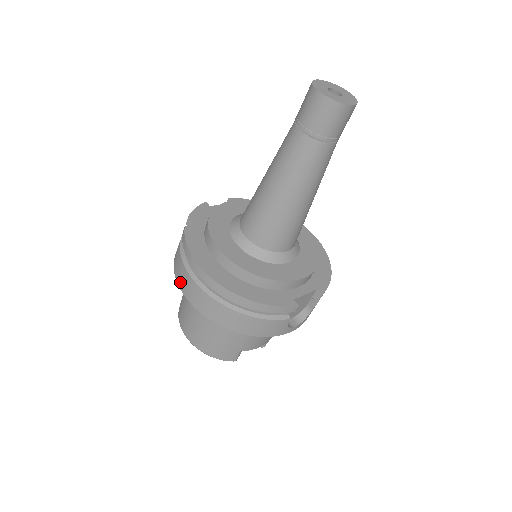
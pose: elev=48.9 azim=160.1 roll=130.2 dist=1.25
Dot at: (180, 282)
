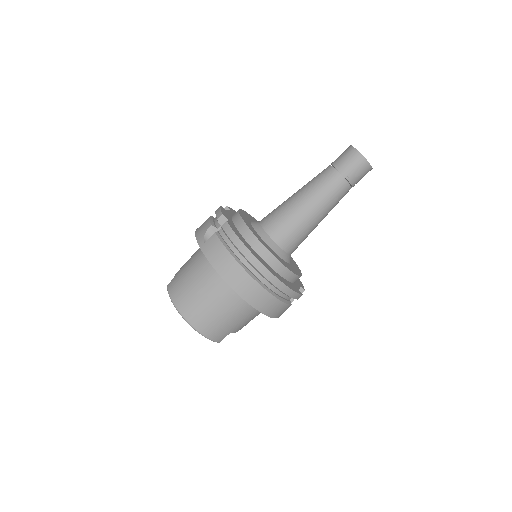
Dot at: (219, 266)
